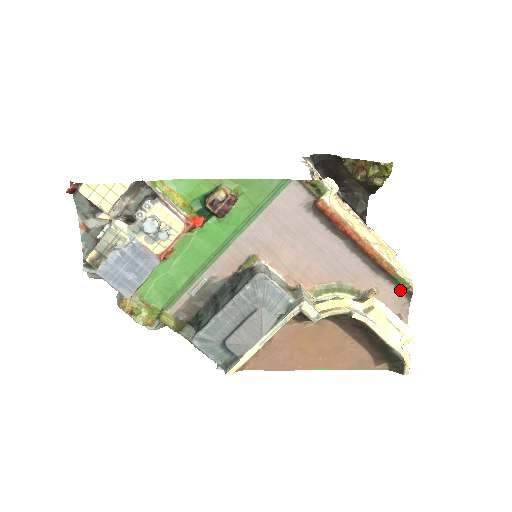
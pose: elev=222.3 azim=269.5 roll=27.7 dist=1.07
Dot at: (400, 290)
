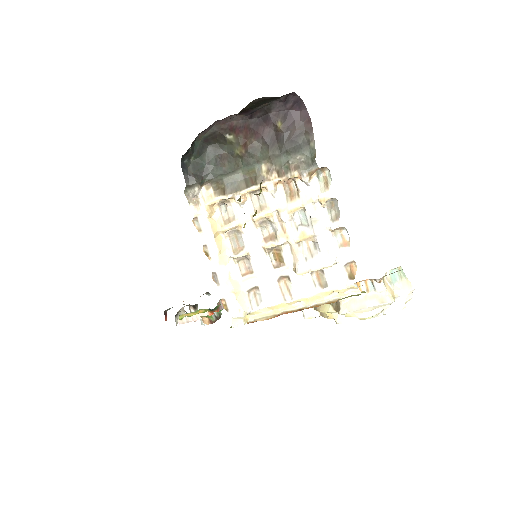
Dot at: occluded
